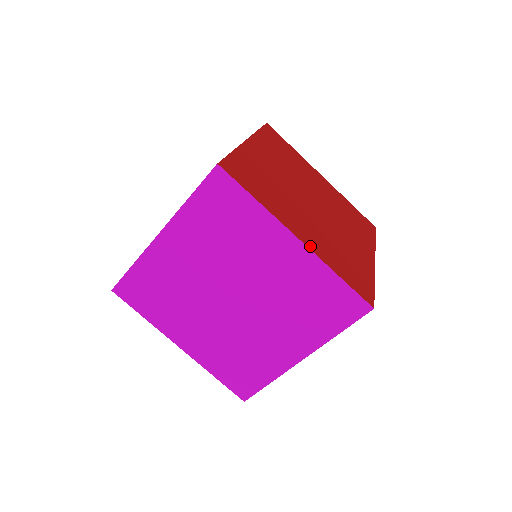
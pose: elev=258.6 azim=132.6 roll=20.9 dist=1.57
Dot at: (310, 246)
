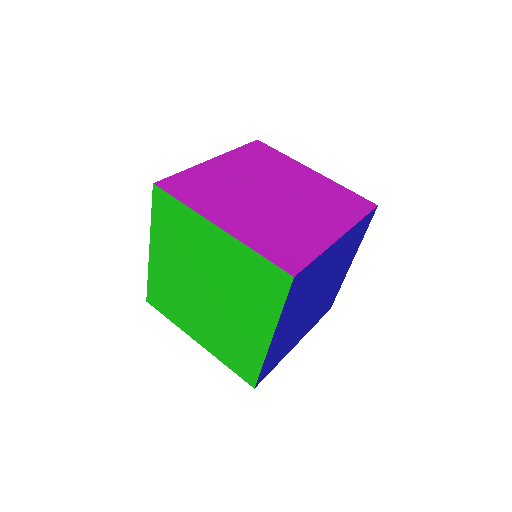
Dot at: occluded
